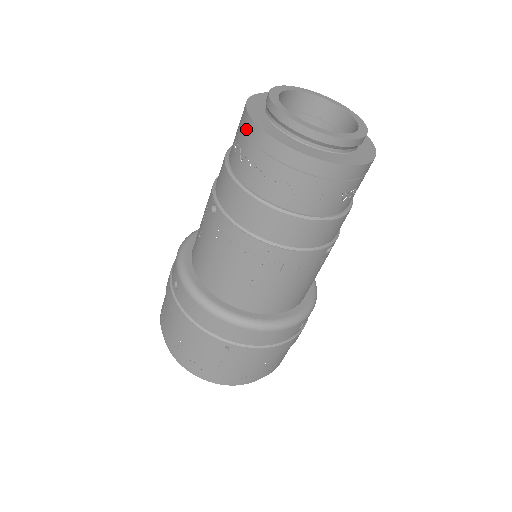
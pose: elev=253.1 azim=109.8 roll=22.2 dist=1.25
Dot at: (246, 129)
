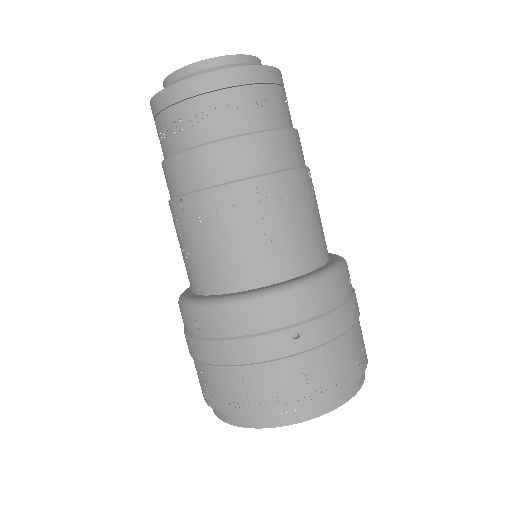
Dot at: (162, 105)
